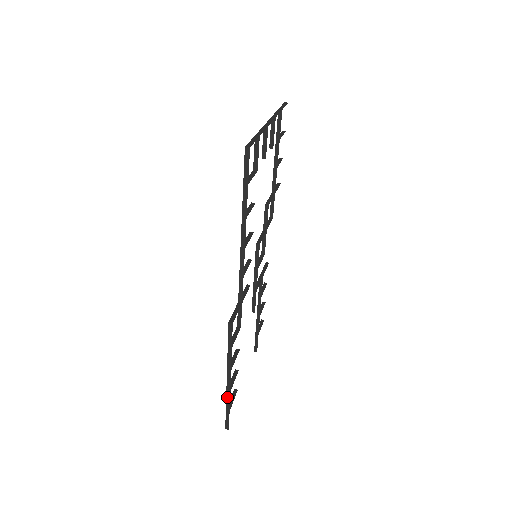
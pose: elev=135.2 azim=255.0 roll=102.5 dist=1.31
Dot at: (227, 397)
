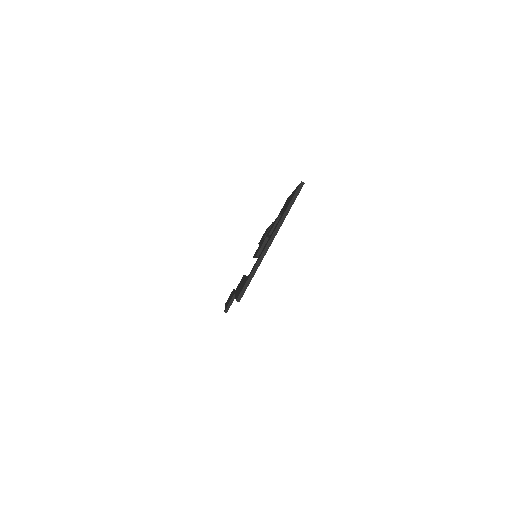
Dot at: occluded
